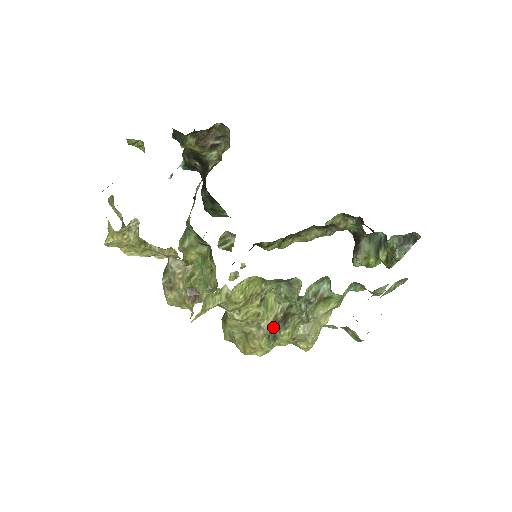
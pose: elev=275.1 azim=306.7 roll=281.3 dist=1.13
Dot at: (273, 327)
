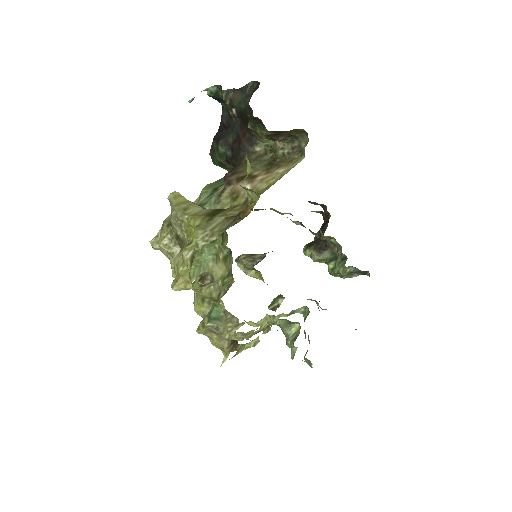
Dot at: occluded
